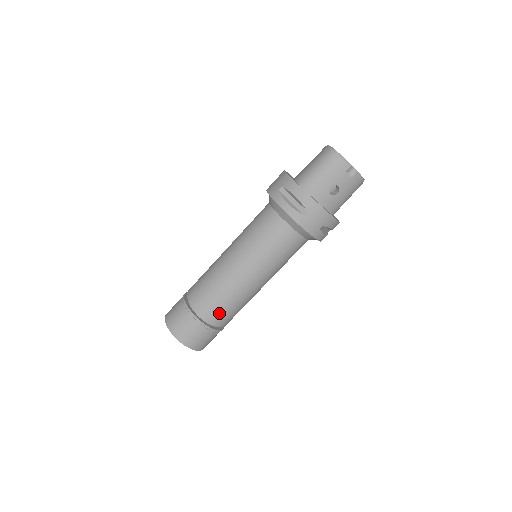
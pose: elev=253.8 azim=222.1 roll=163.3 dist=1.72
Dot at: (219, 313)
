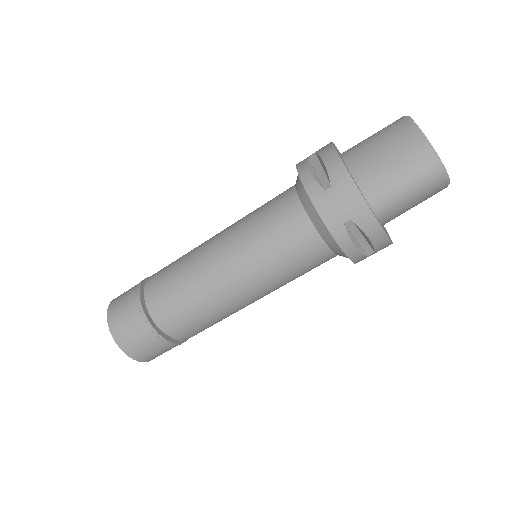
Dot at: (203, 330)
